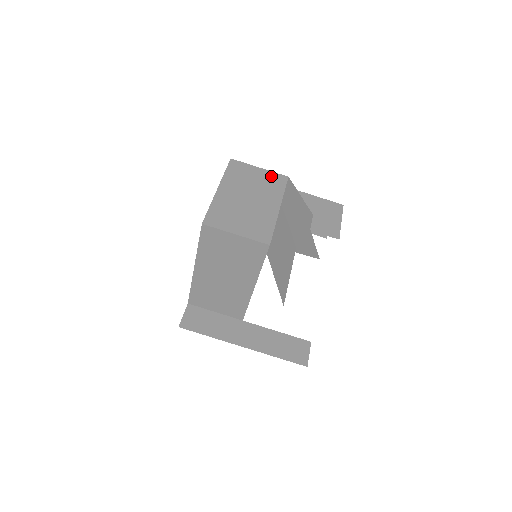
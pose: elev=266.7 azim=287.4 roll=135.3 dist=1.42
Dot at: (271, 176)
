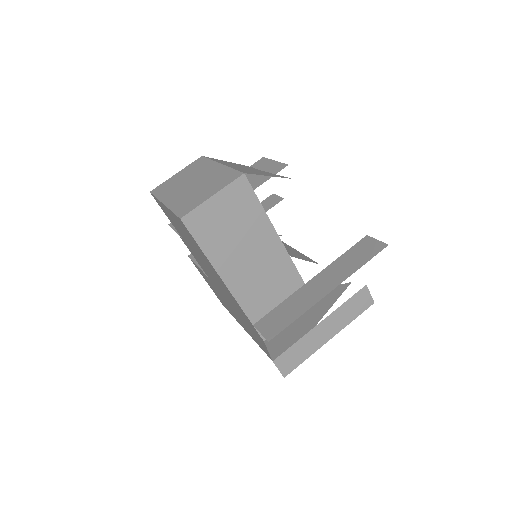
Dot at: (190, 167)
